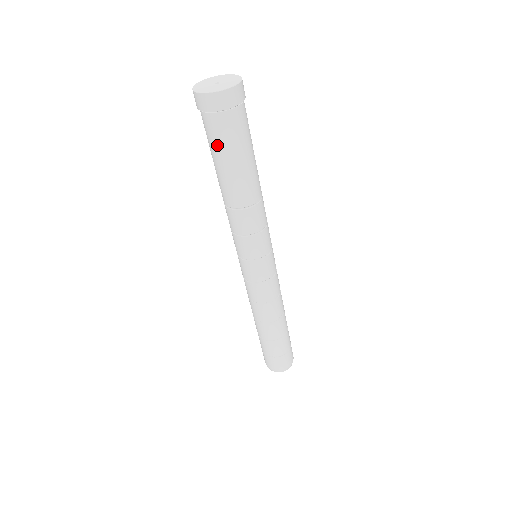
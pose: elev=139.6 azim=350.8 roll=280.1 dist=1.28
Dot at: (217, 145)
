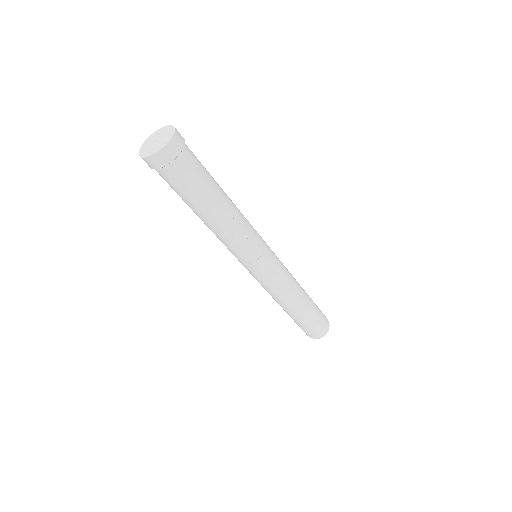
Dot at: occluded
